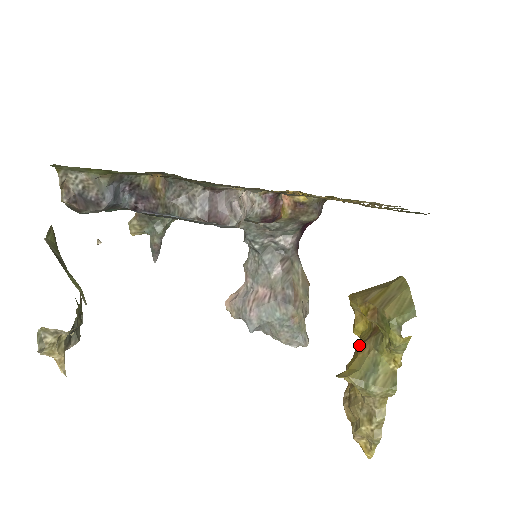
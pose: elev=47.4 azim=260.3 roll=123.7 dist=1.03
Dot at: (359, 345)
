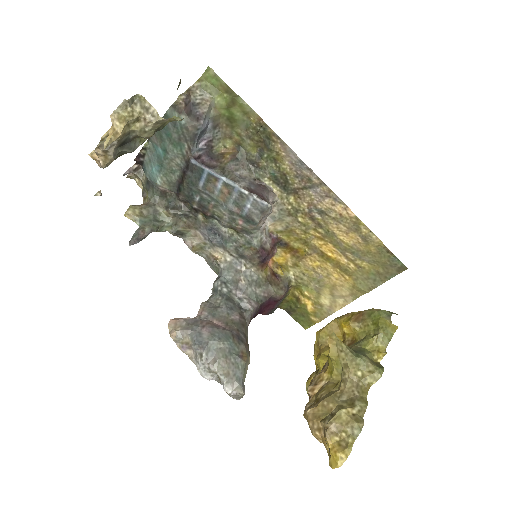
Dot at: occluded
